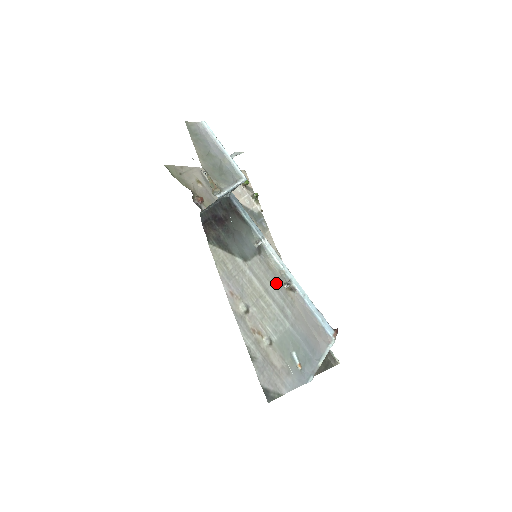
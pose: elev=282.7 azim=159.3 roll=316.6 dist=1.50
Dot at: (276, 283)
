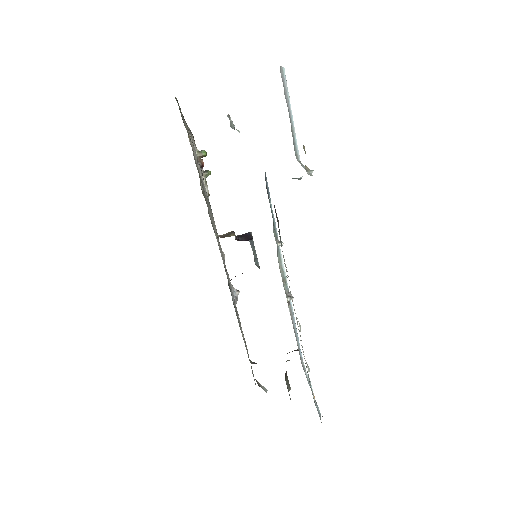
Dot at: occluded
